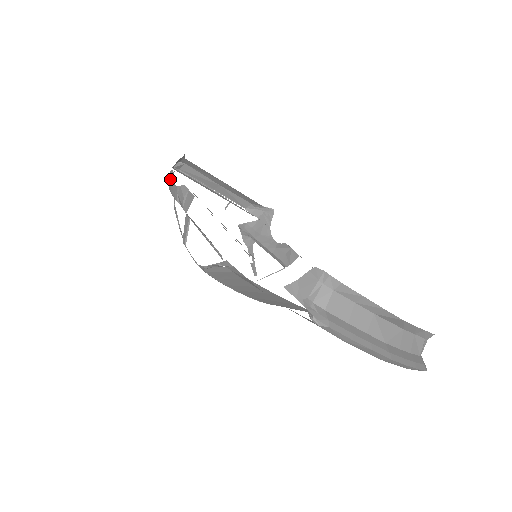
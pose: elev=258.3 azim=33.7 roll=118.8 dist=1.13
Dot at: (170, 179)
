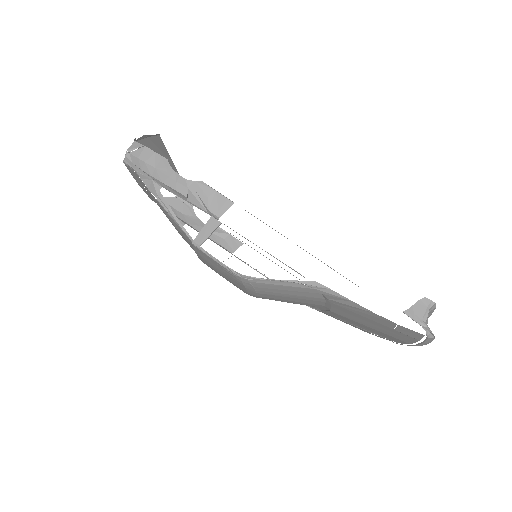
Dot at: (151, 160)
